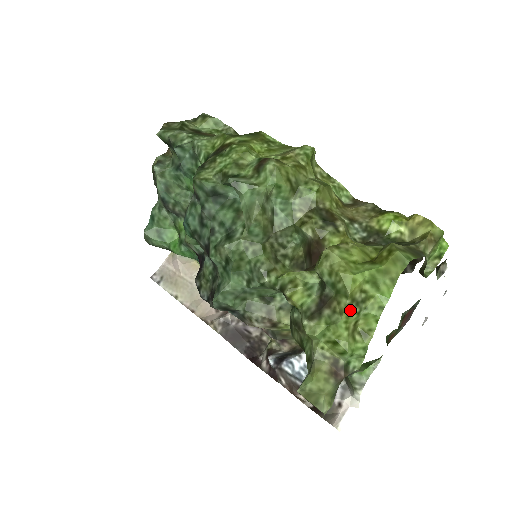
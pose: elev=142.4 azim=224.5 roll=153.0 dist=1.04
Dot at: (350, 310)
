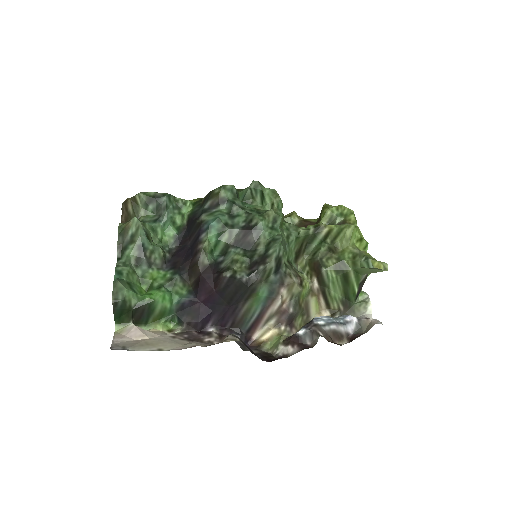
Dot at: (356, 221)
